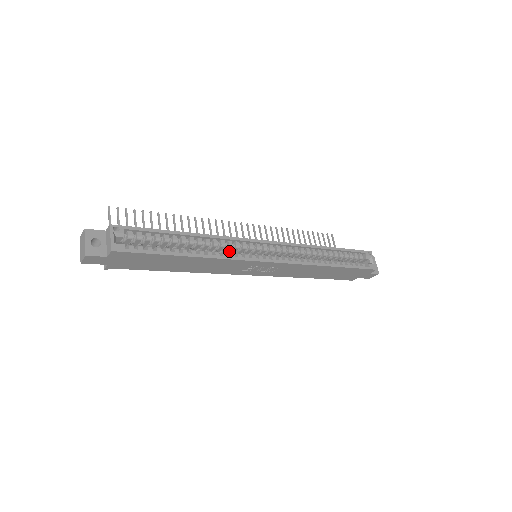
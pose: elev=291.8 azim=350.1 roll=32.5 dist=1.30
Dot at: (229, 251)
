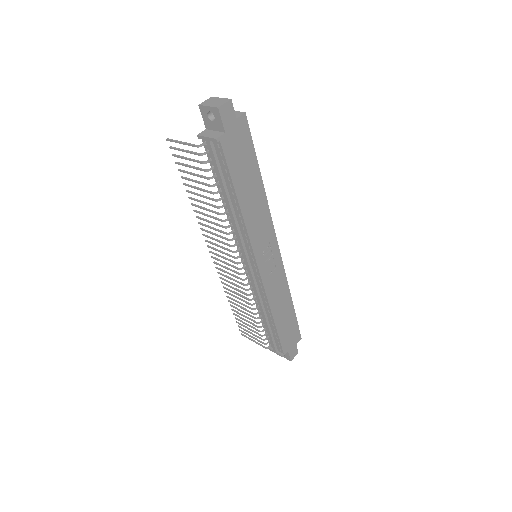
Dot at: occluded
